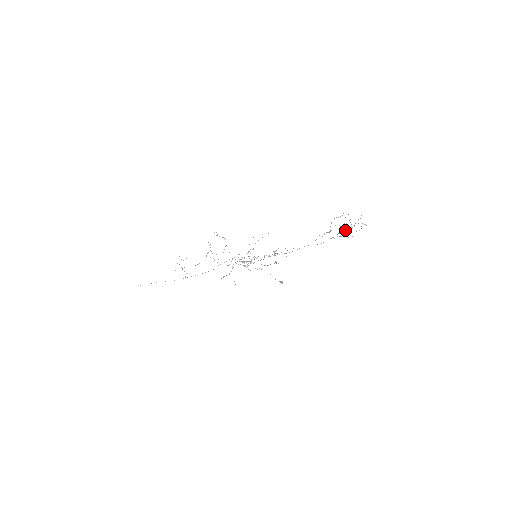
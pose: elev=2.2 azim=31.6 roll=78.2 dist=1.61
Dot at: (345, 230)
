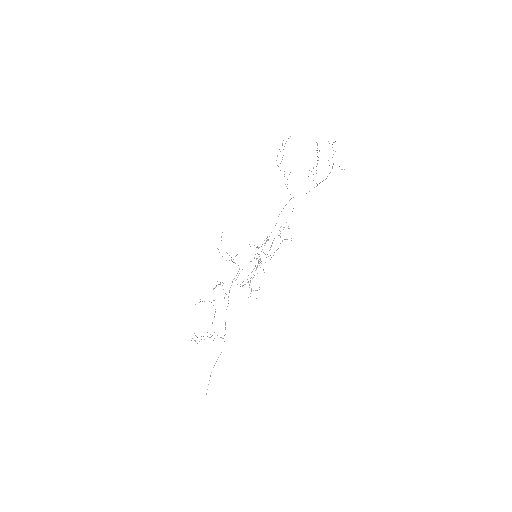
Dot at: occluded
